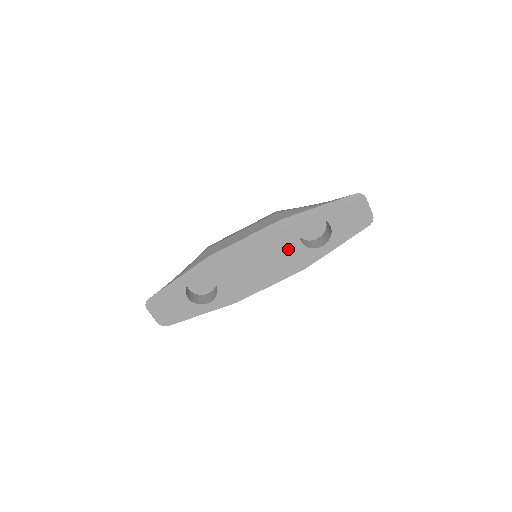
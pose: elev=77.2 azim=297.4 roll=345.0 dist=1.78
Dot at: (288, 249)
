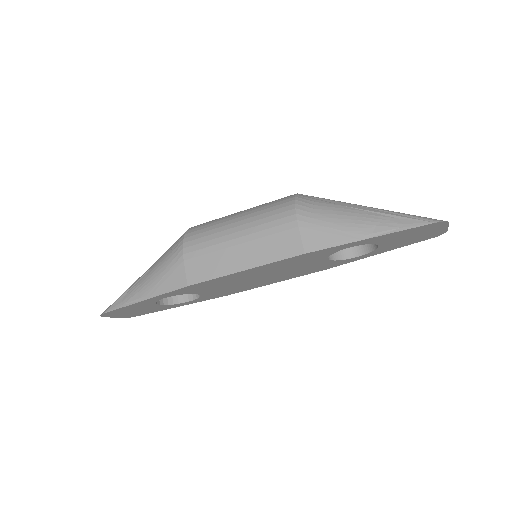
Dot at: (307, 265)
